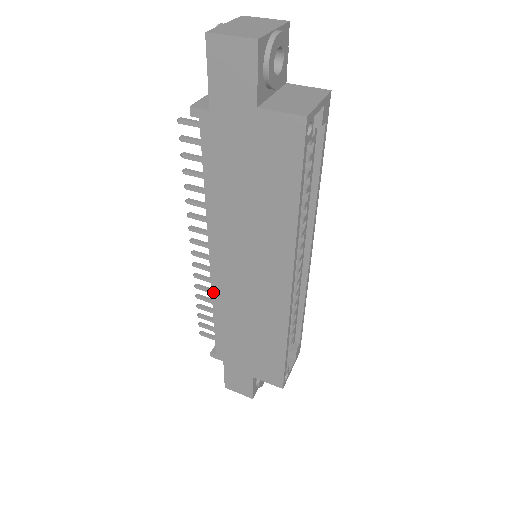
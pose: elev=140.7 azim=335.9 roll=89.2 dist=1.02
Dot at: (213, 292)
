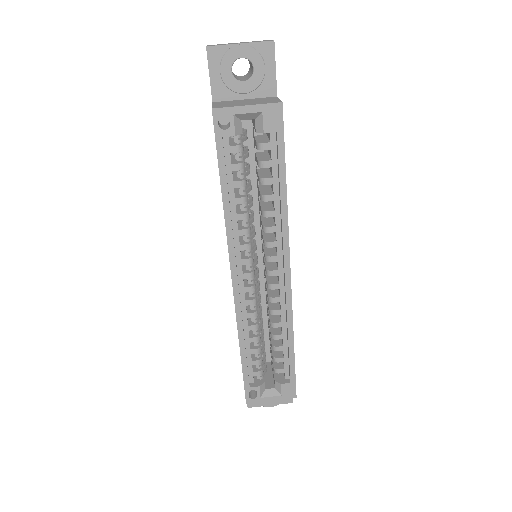
Dot at: occluded
